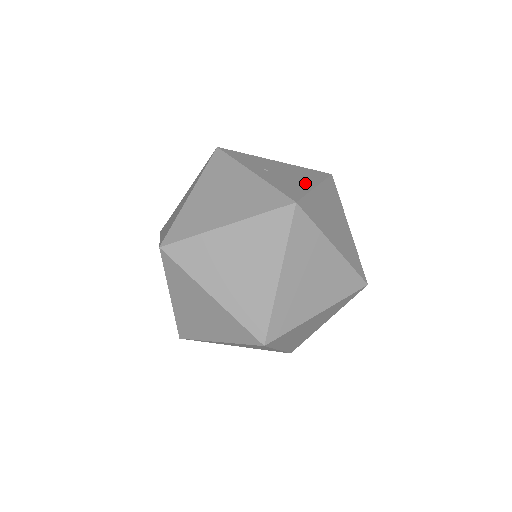
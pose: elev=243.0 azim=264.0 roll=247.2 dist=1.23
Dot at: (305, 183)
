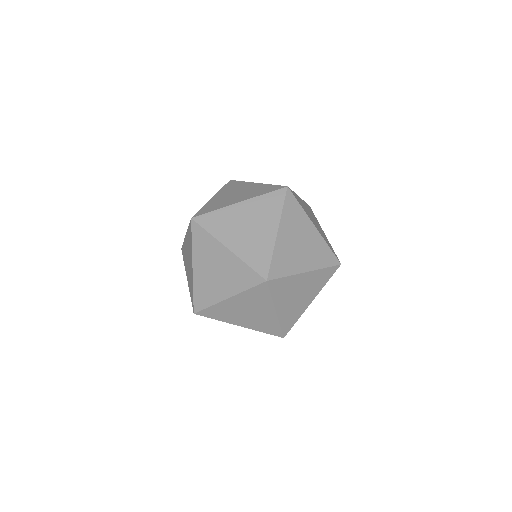
Dot at: occluded
